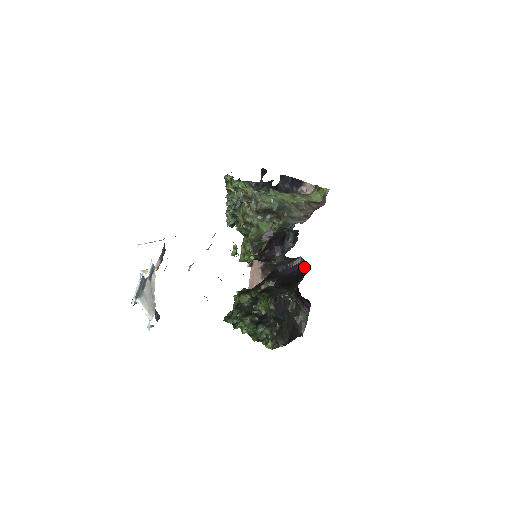
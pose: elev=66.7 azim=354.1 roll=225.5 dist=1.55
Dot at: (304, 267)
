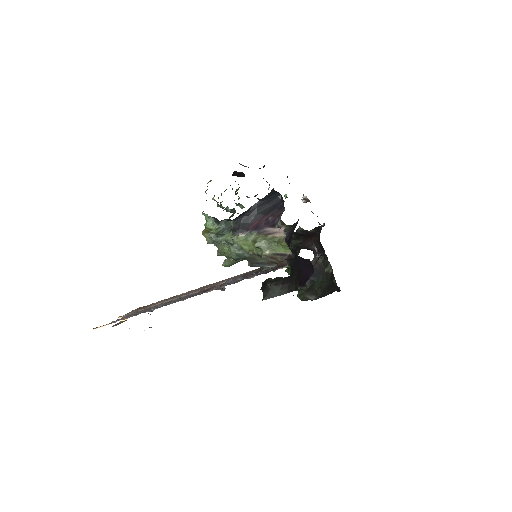
Dot at: (311, 270)
